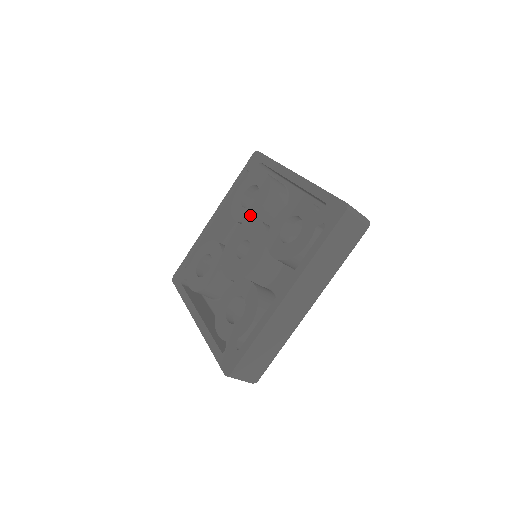
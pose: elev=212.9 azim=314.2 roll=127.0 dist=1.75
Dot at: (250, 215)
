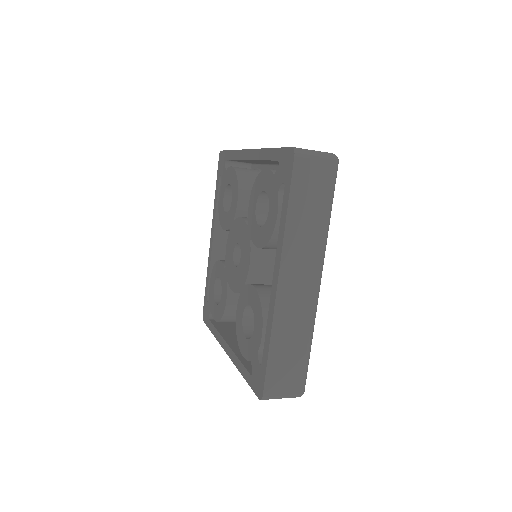
Dot at: (232, 217)
